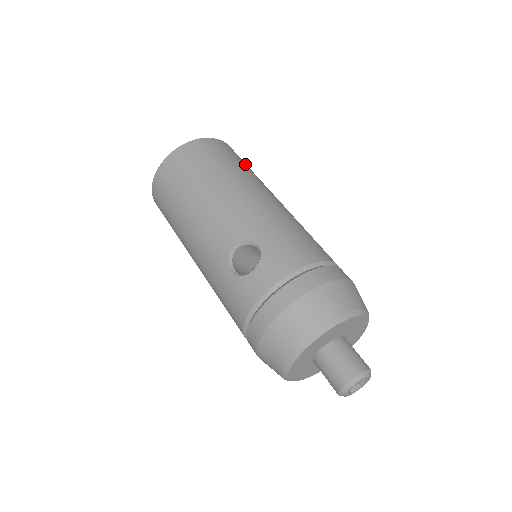
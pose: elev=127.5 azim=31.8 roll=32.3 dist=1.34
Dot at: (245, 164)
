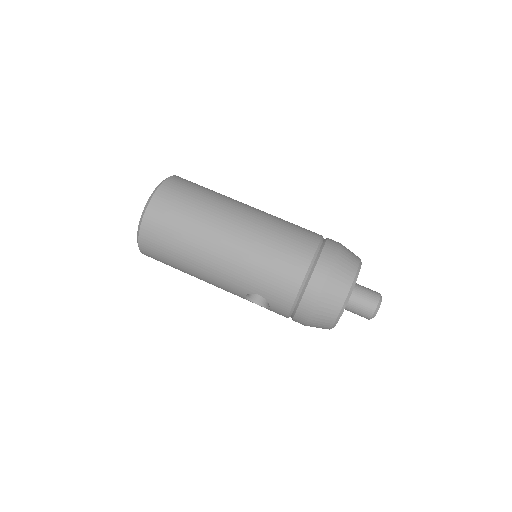
Dot at: (185, 209)
